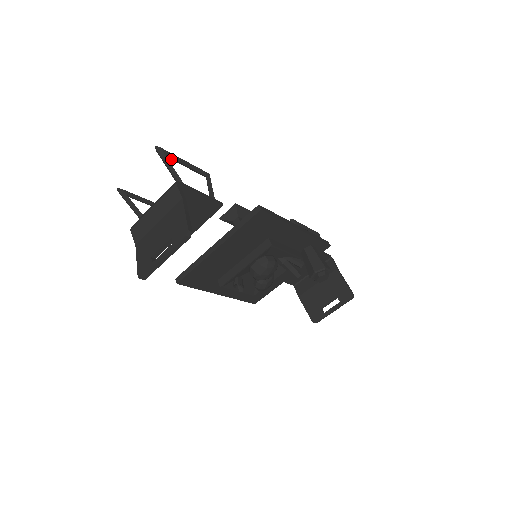
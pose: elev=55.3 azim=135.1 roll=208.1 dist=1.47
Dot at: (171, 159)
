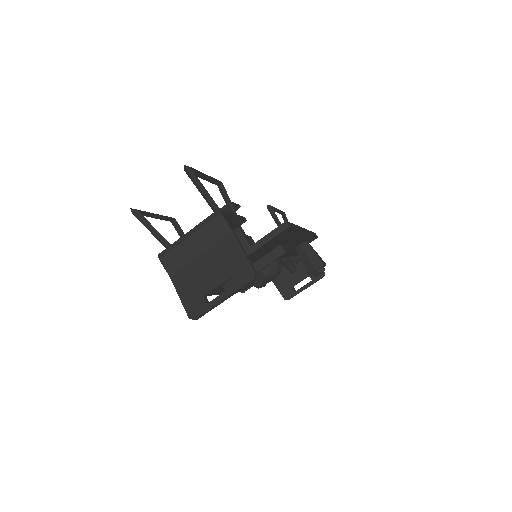
Dot at: occluded
